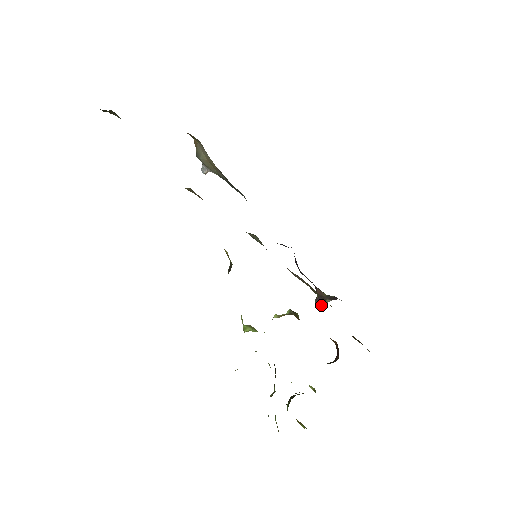
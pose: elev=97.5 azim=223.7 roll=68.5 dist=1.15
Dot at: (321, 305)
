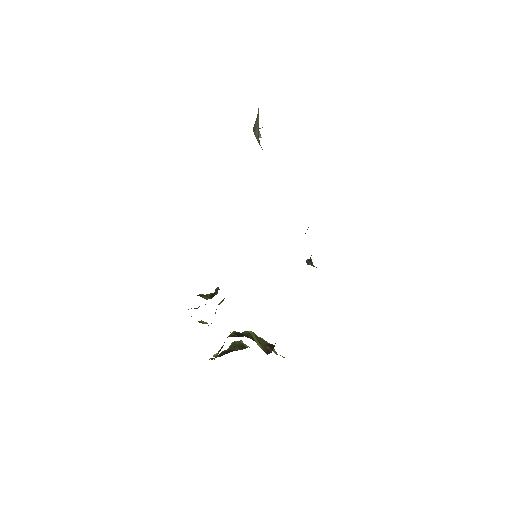
Dot at: occluded
